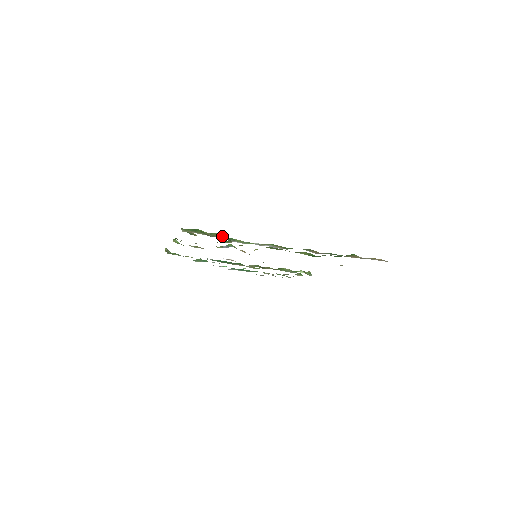
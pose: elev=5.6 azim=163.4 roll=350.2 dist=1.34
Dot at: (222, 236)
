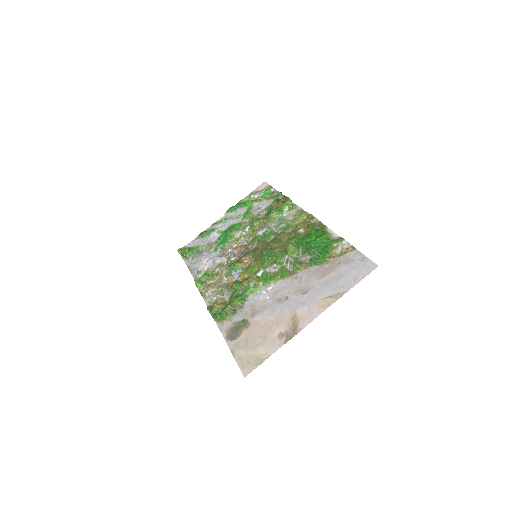
Dot at: (238, 302)
